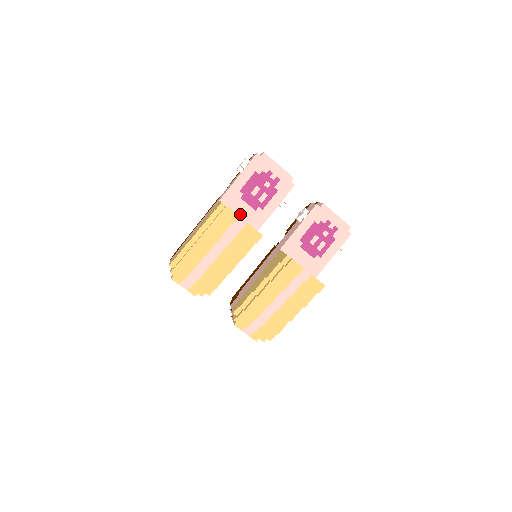
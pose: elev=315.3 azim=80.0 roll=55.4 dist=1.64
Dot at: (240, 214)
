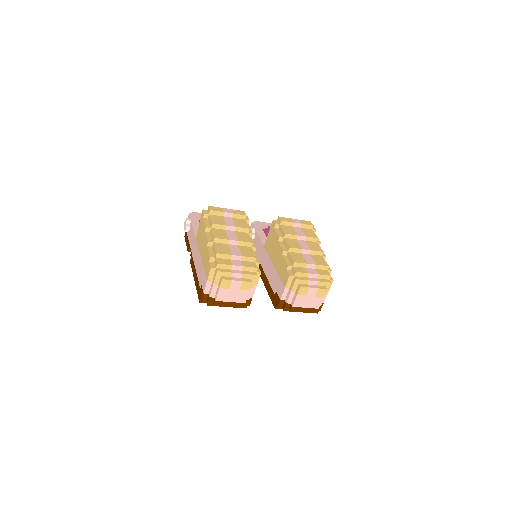
Dot at: occluded
